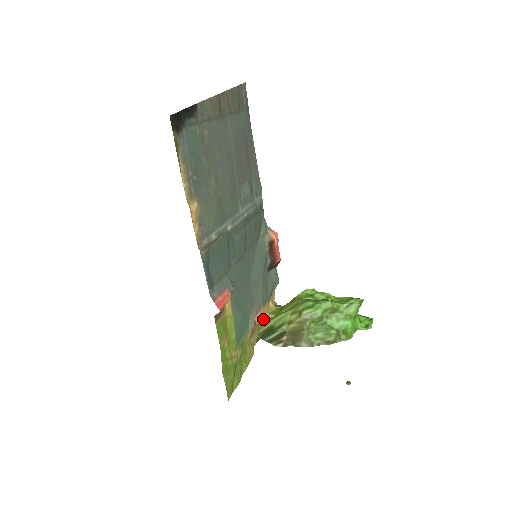
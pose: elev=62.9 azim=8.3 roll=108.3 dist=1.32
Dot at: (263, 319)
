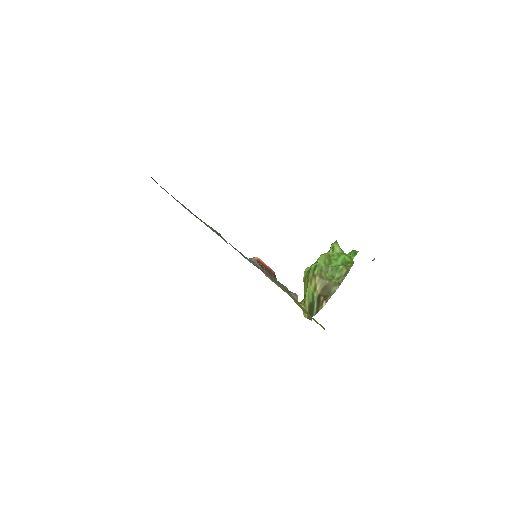
Dot at: occluded
